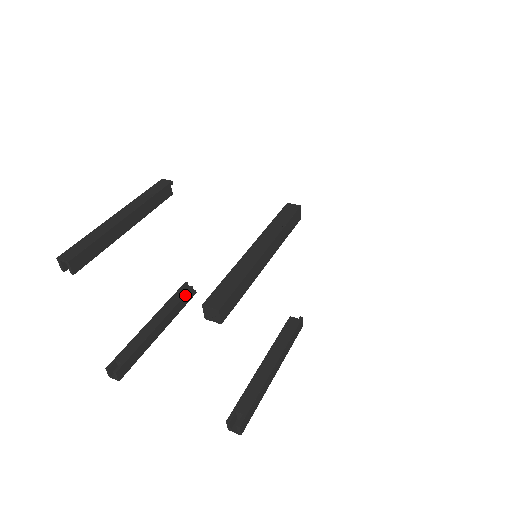
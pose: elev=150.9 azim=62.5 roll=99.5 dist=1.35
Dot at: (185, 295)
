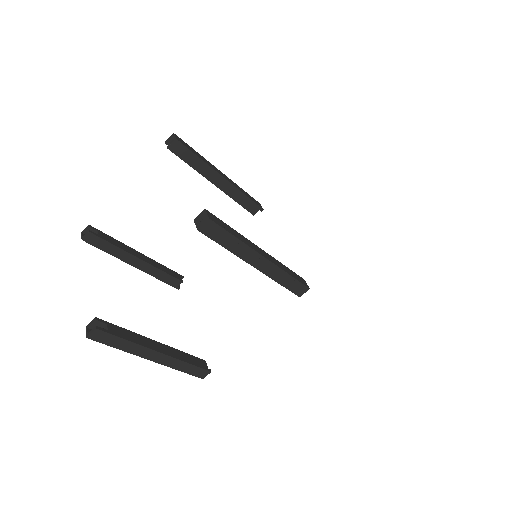
Dot at: (174, 277)
